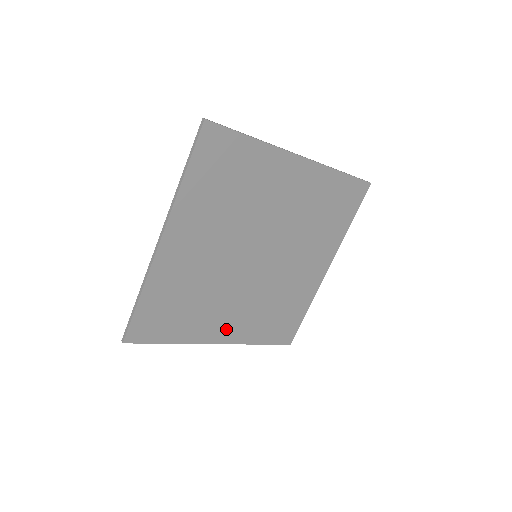
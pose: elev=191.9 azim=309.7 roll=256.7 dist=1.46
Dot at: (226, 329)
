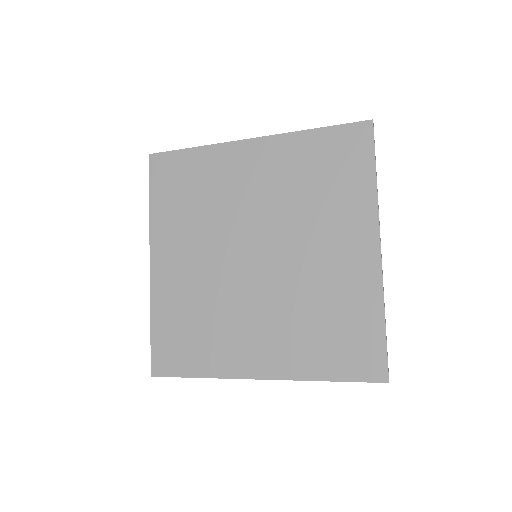
Dot at: (261, 357)
